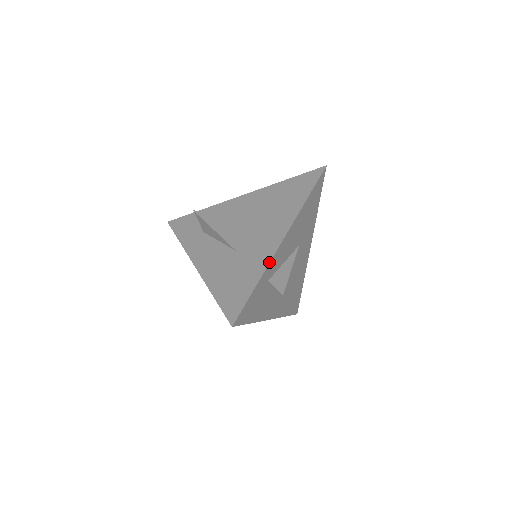
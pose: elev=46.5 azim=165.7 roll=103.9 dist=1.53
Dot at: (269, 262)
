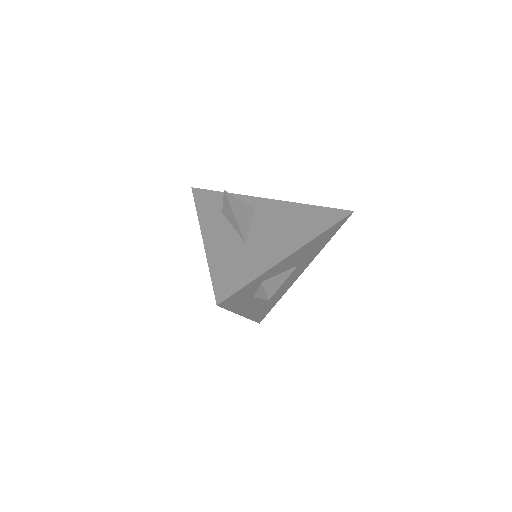
Dot at: (272, 267)
